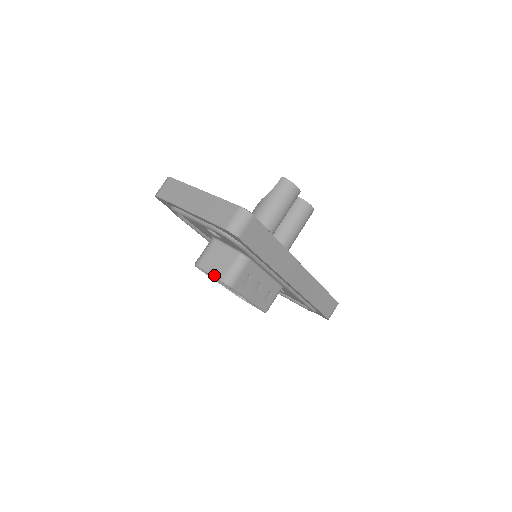
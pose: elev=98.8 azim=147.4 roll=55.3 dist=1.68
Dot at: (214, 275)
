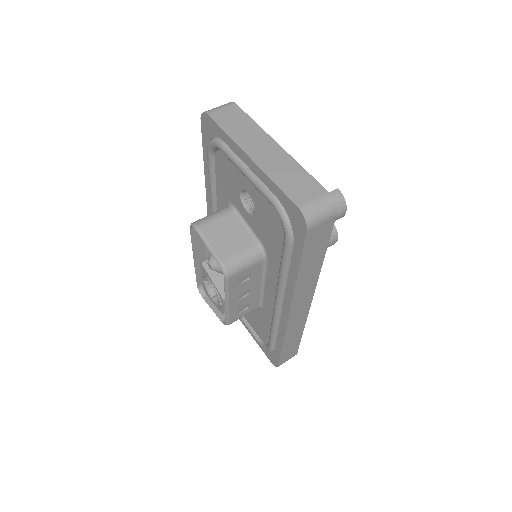
Dot at: (214, 251)
